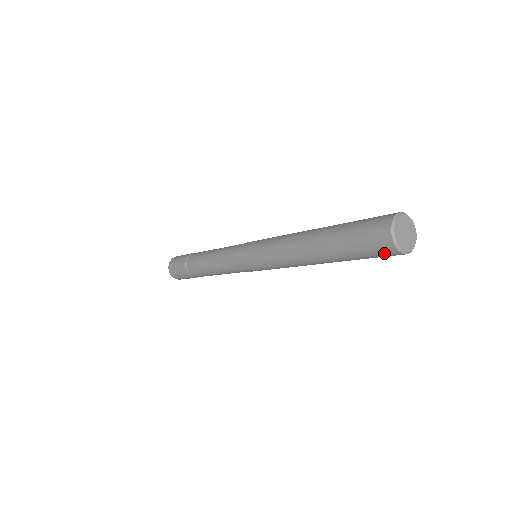
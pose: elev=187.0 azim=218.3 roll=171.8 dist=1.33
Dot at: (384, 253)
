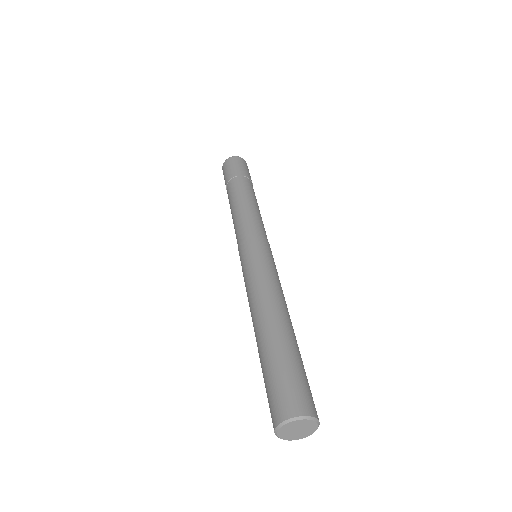
Dot at: occluded
